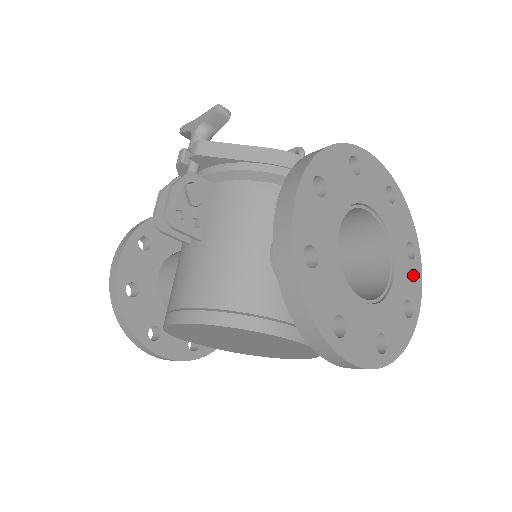
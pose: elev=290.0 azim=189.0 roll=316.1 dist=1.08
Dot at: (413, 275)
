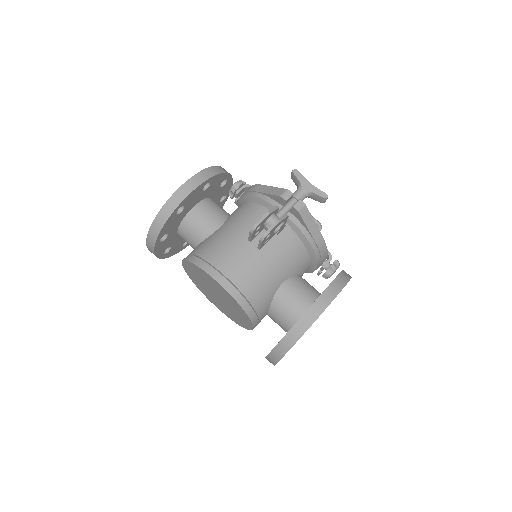
Dot at: occluded
